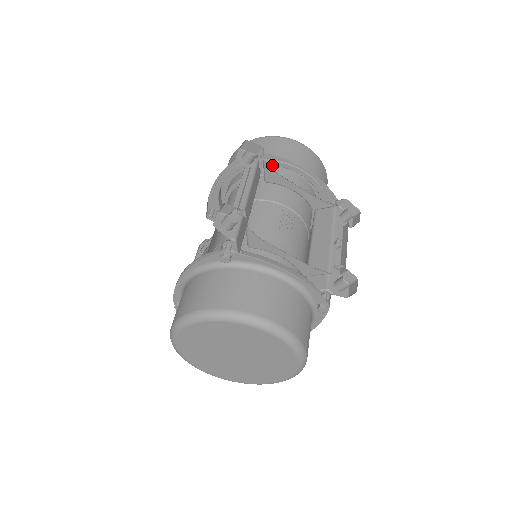
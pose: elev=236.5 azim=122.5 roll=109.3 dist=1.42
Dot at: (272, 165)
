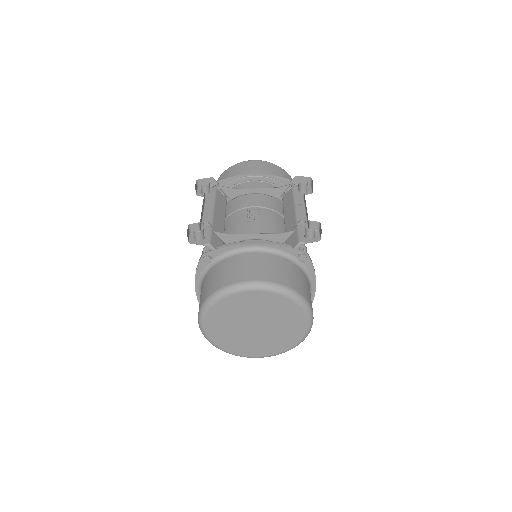
Dot at: (233, 187)
